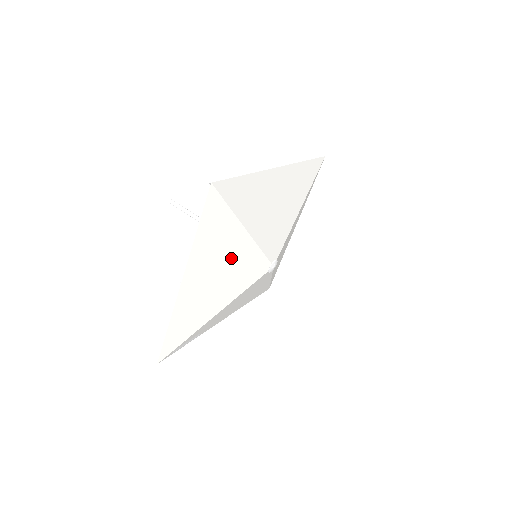
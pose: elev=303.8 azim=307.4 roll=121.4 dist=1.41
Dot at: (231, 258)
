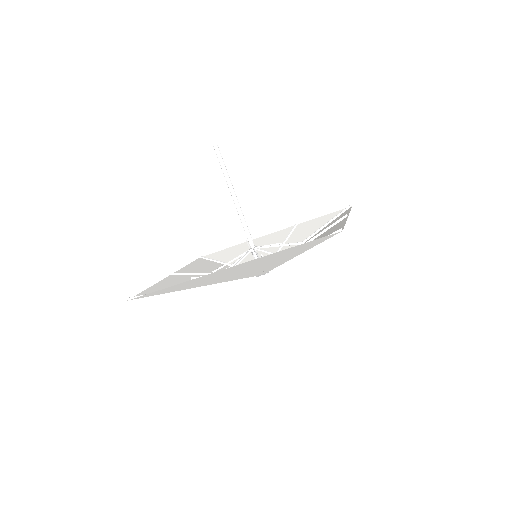
Dot at: occluded
